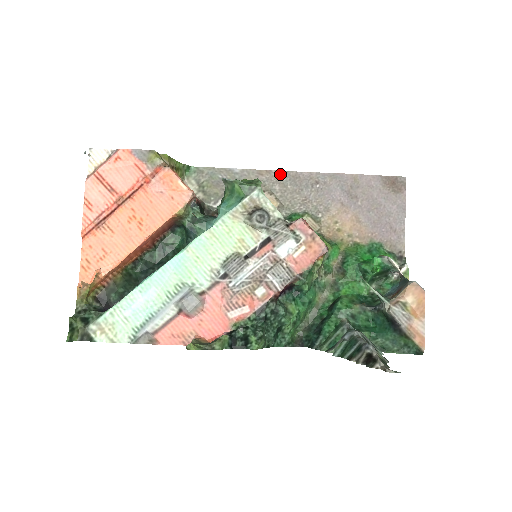
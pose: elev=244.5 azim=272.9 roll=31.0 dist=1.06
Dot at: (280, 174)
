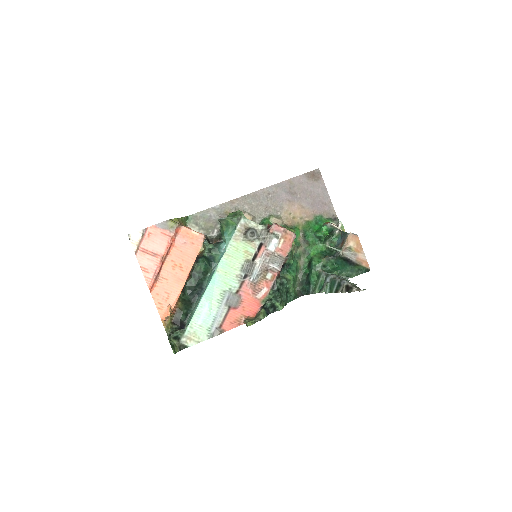
Dot at: (244, 198)
